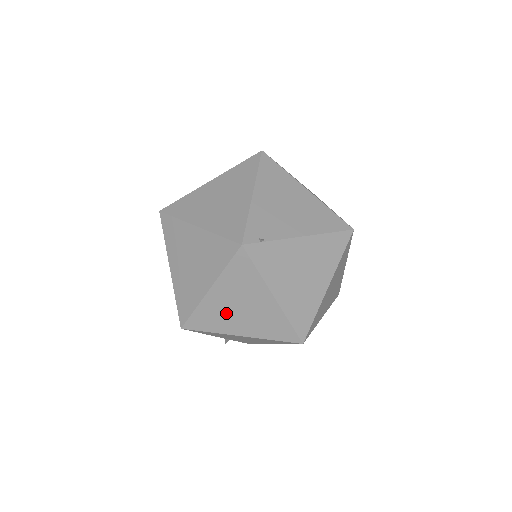
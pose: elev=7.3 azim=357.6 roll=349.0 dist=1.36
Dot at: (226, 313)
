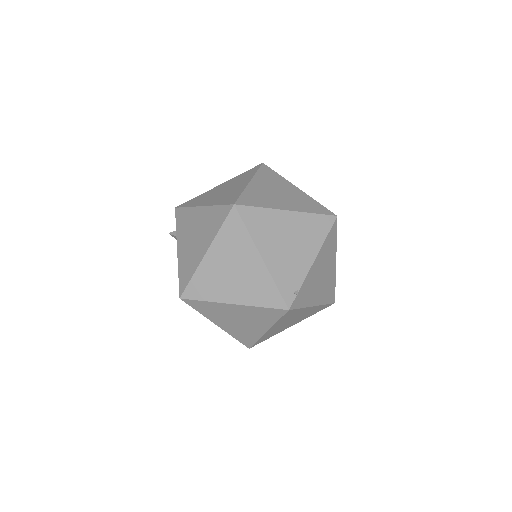
Dot at: (281, 328)
